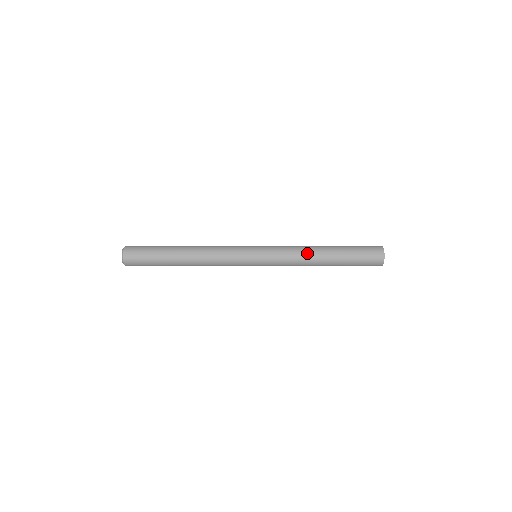
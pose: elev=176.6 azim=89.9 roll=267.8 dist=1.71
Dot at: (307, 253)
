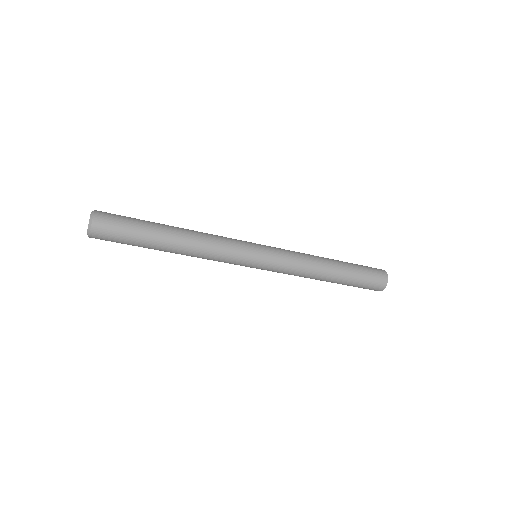
Dot at: occluded
